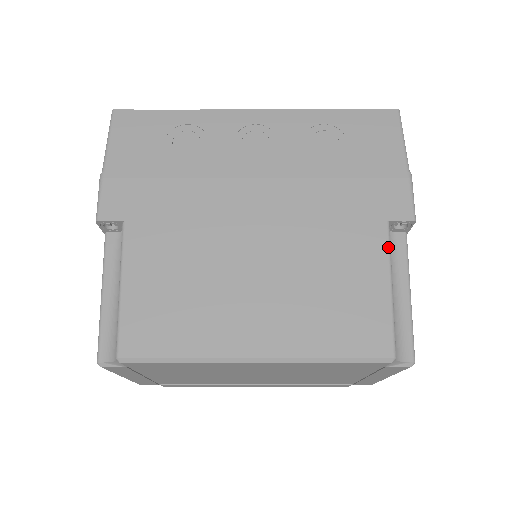
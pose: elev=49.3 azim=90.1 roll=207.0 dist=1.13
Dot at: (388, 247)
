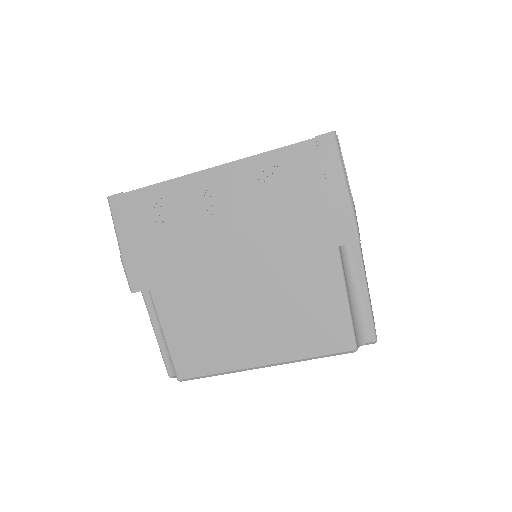
Dot at: (340, 269)
